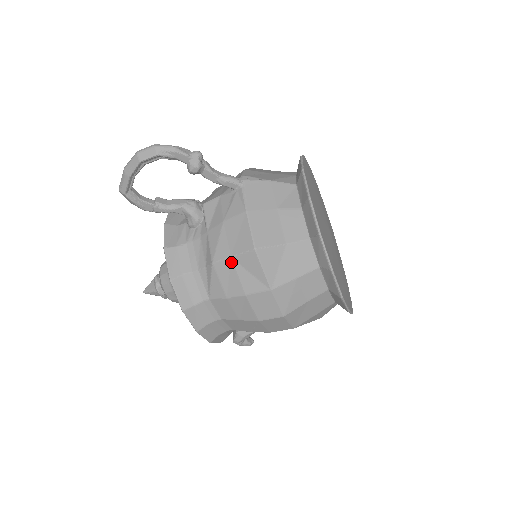
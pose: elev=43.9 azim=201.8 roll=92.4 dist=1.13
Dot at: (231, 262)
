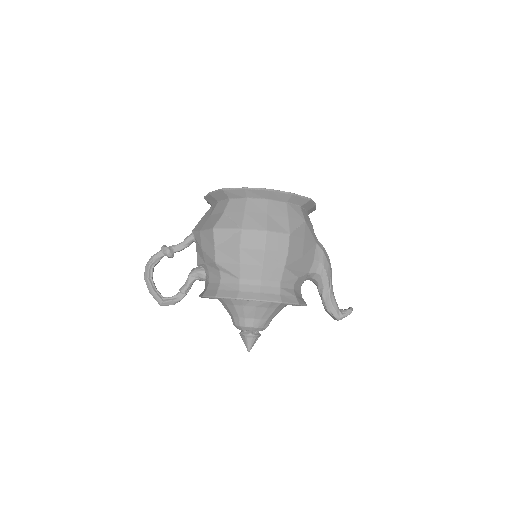
Dot at: (218, 249)
